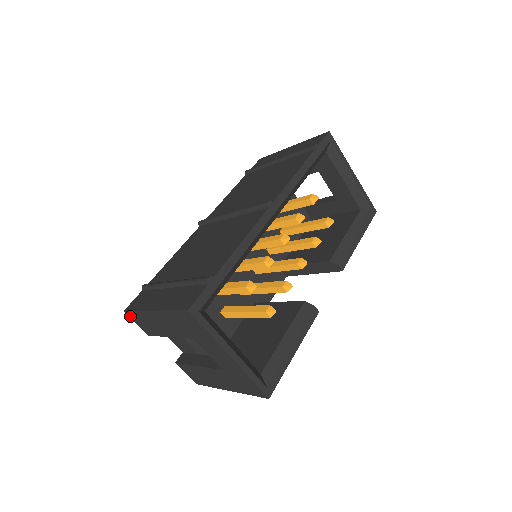
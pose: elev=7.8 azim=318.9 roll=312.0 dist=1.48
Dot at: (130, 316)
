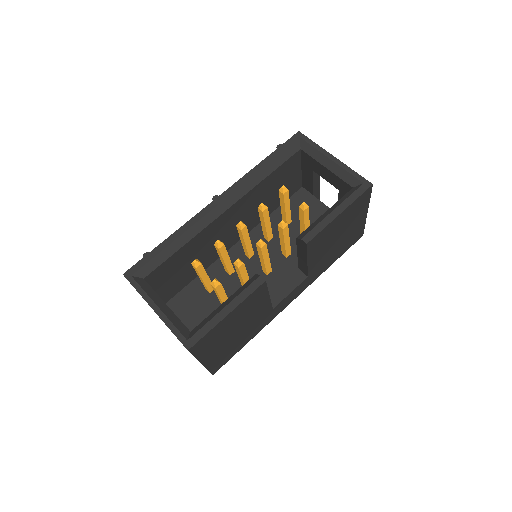
Dot at: occluded
